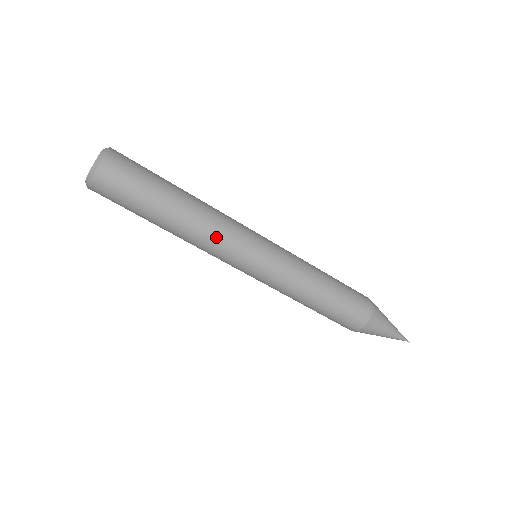
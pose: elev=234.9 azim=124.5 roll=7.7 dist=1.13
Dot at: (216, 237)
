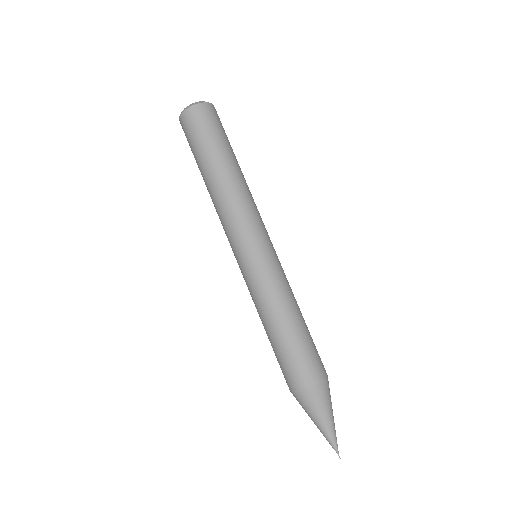
Dot at: (233, 210)
